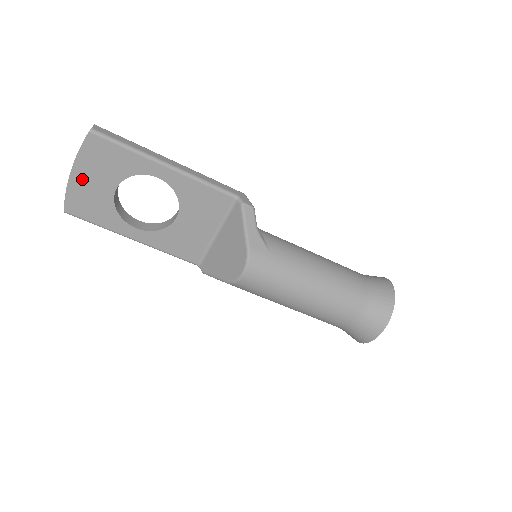
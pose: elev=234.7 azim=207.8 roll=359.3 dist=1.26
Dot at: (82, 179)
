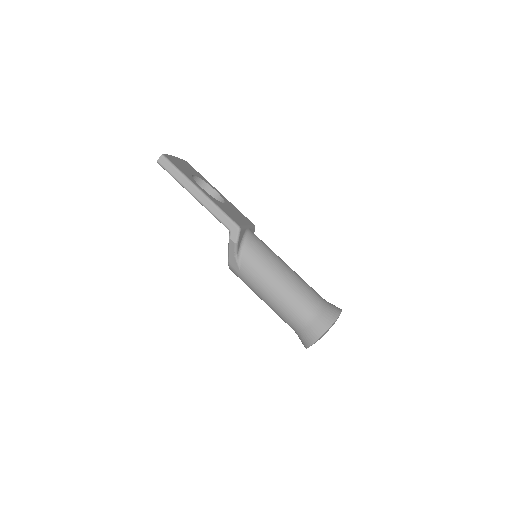
Dot at: occluded
